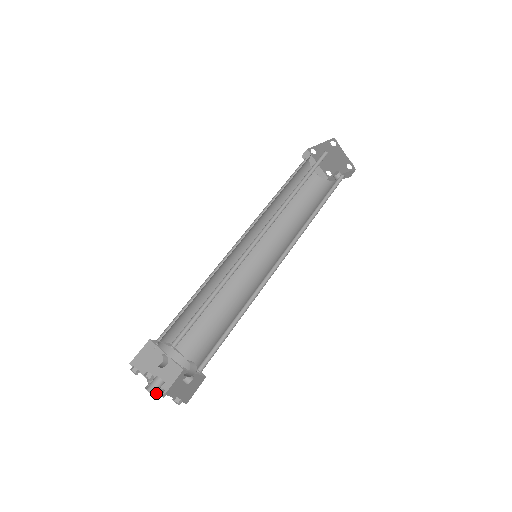
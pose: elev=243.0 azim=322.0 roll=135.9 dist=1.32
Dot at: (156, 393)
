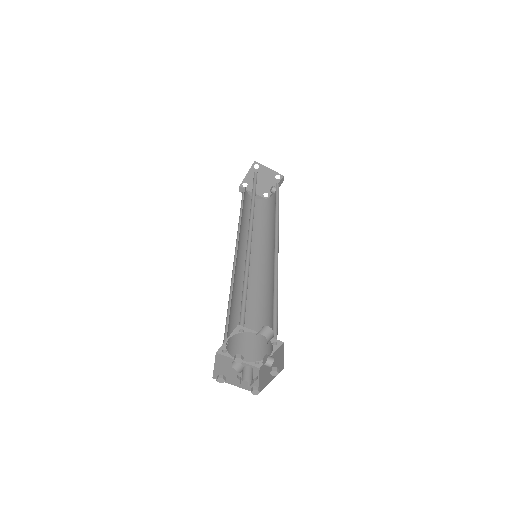
Dot at: (252, 381)
